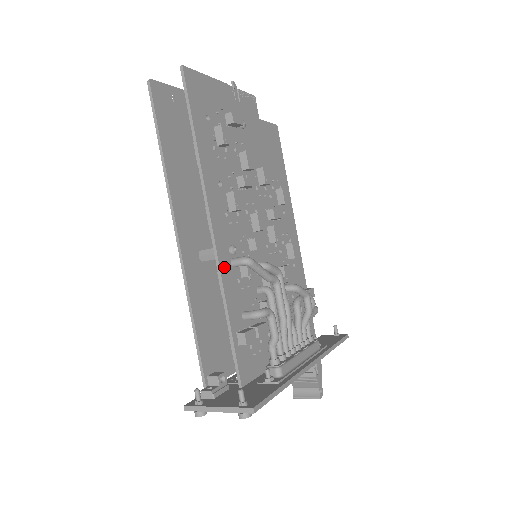
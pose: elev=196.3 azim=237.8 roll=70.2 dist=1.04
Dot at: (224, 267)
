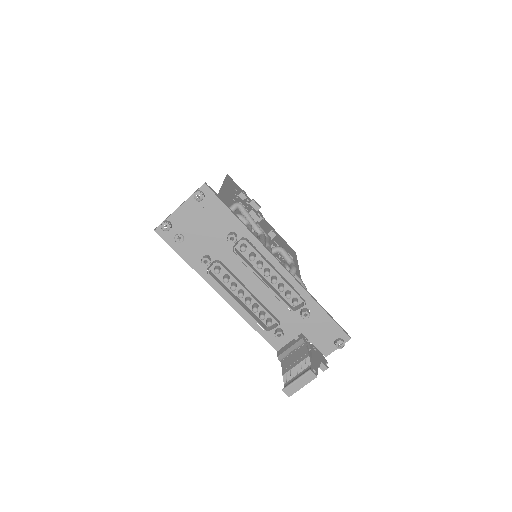
Dot at: occluded
